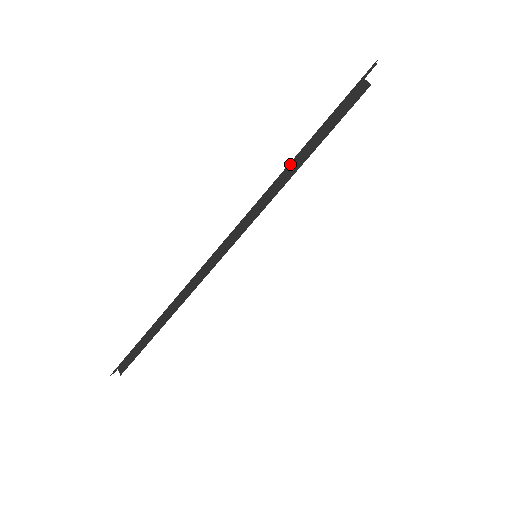
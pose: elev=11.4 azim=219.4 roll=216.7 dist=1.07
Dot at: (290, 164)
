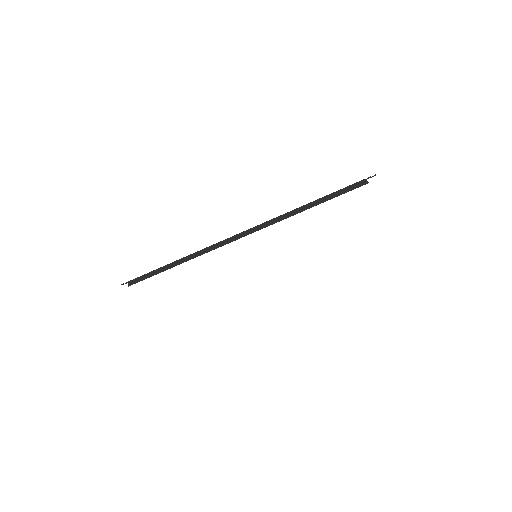
Dot at: (307, 204)
